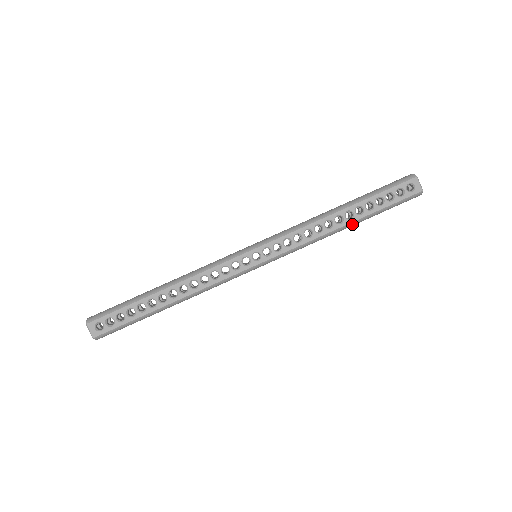
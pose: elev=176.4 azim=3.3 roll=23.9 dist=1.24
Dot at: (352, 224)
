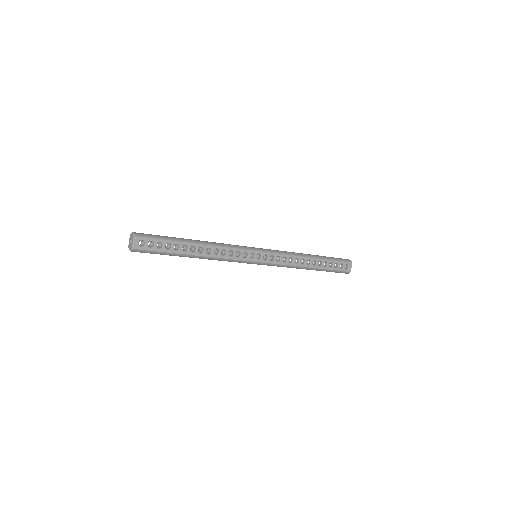
Dot at: (312, 269)
